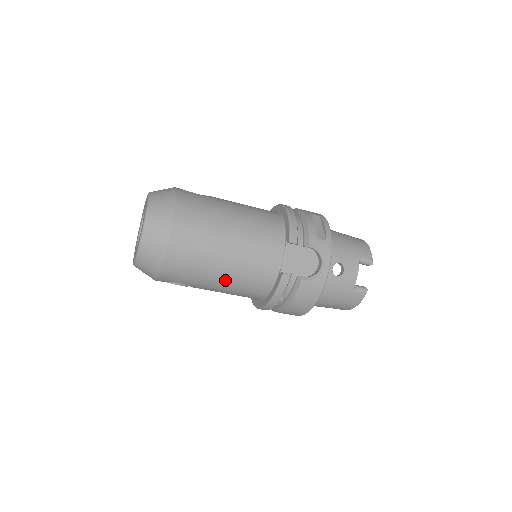
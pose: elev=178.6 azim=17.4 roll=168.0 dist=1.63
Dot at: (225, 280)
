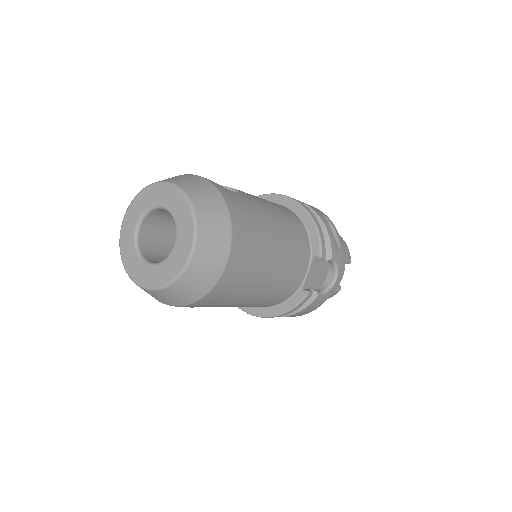
Dot at: (250, 302)
